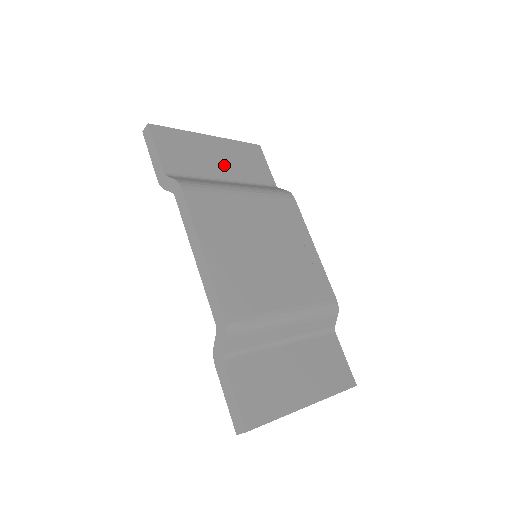
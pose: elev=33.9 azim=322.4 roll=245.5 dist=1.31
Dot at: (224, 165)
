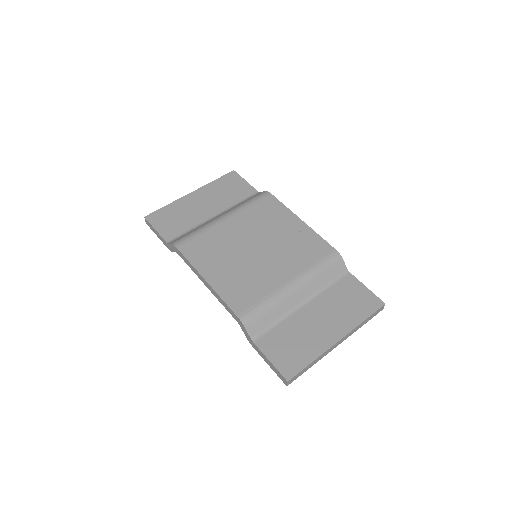
Dot at: (209, 206)
